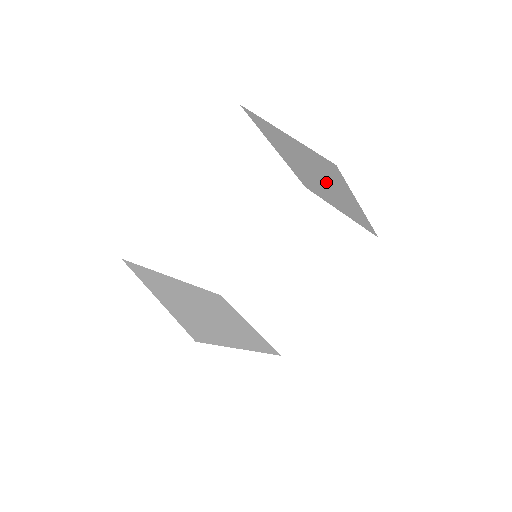
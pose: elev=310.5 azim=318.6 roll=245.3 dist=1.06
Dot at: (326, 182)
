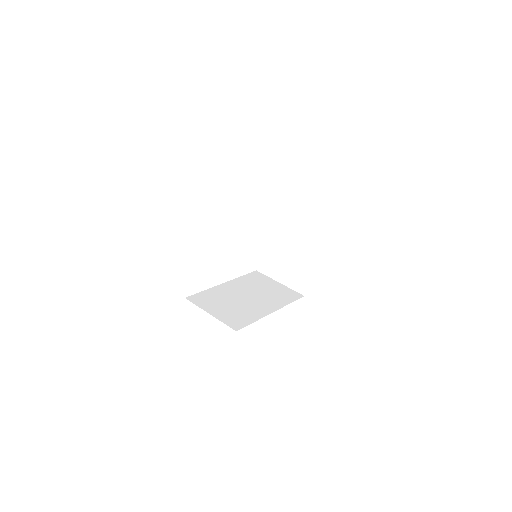
Dot at: occluded
